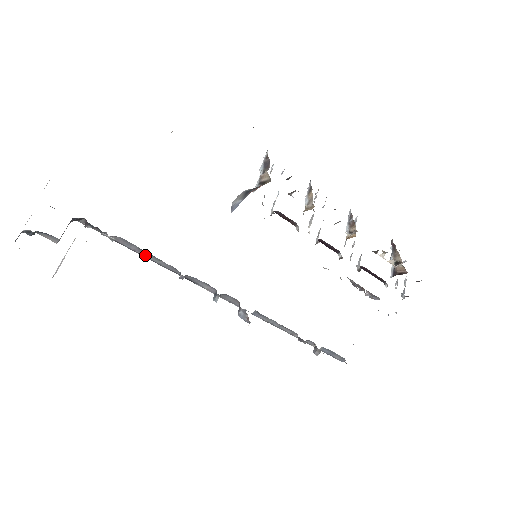
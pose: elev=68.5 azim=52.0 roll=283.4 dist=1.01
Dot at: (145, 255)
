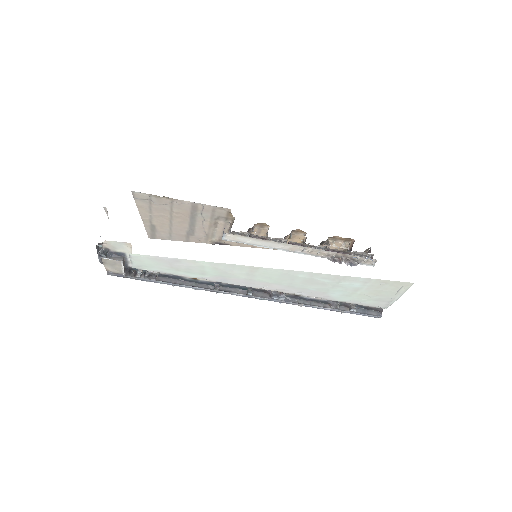
Dot at: (184, 284)
